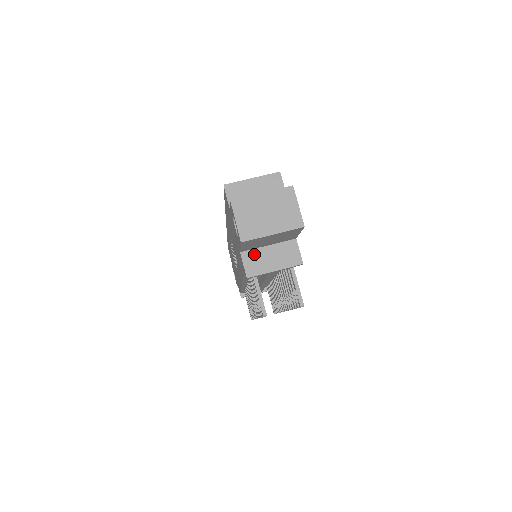
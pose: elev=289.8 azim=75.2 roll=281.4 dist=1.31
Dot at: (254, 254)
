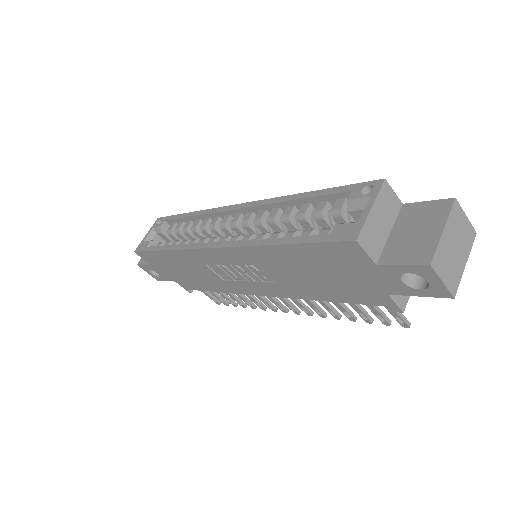
Dot at: occluded
